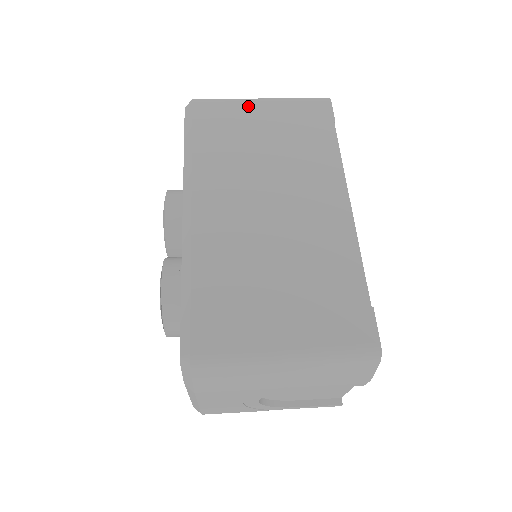
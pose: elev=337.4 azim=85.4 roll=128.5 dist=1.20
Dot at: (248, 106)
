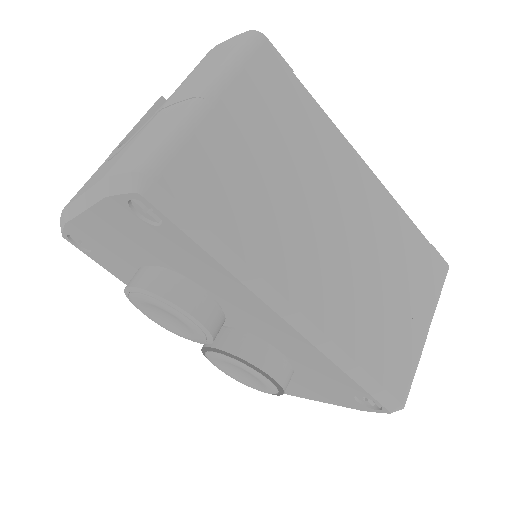
Dot at: (214, 125)
